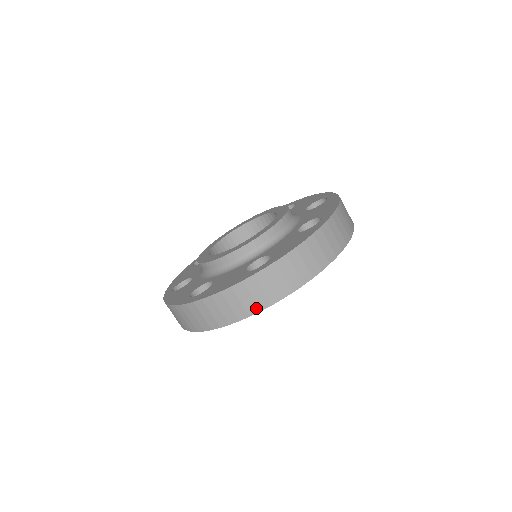
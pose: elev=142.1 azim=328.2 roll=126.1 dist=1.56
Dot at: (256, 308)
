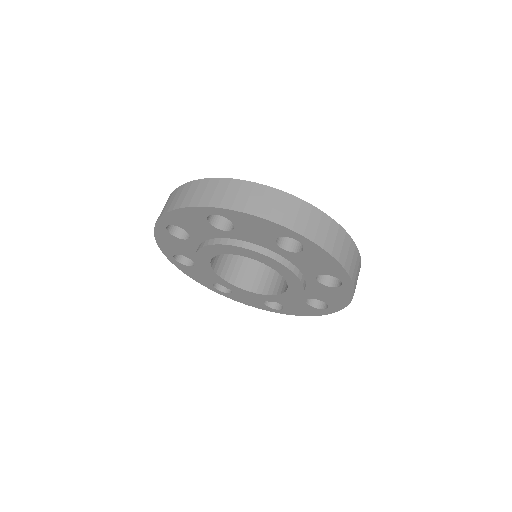
Dot at: (349, 269)
